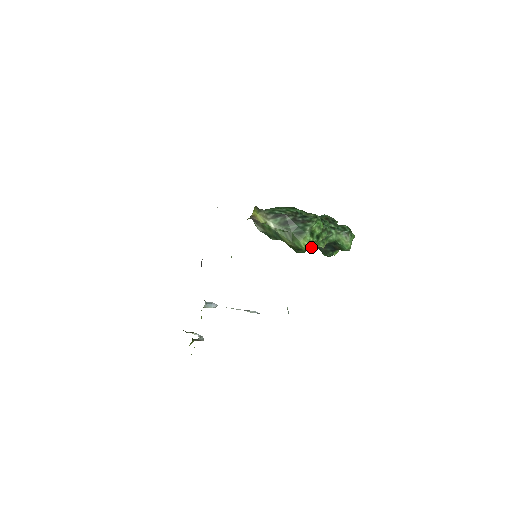
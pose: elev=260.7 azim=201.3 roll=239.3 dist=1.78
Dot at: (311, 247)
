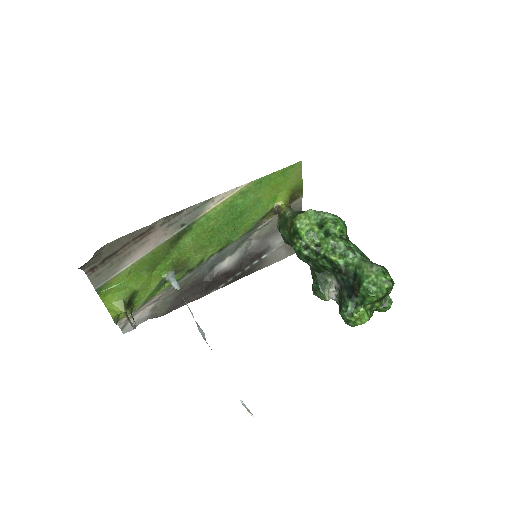
Dot at: (312, 243)
